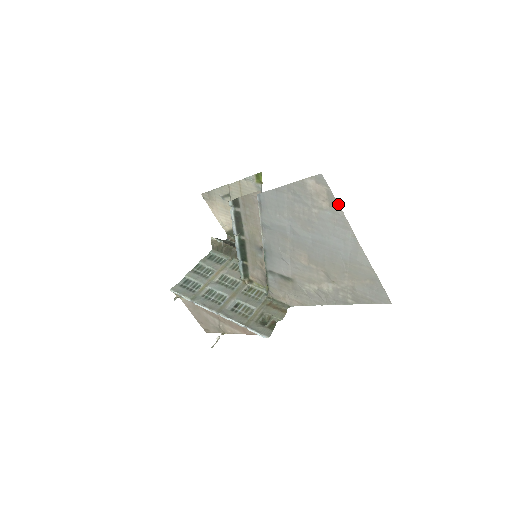
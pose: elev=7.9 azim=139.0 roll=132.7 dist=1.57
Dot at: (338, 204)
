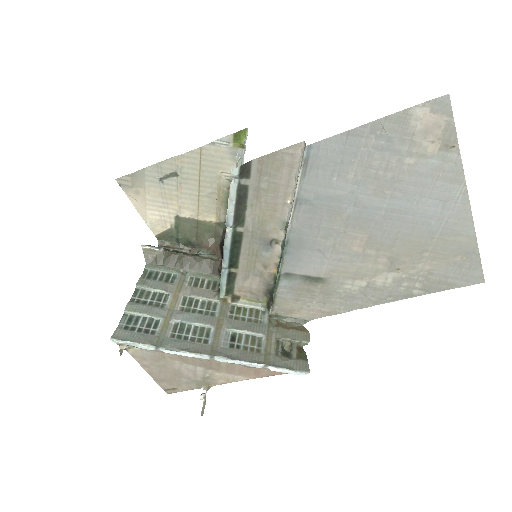
Dot at: (457, 144)
